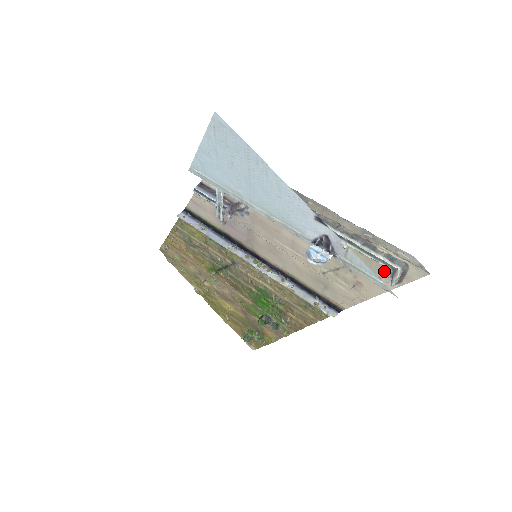
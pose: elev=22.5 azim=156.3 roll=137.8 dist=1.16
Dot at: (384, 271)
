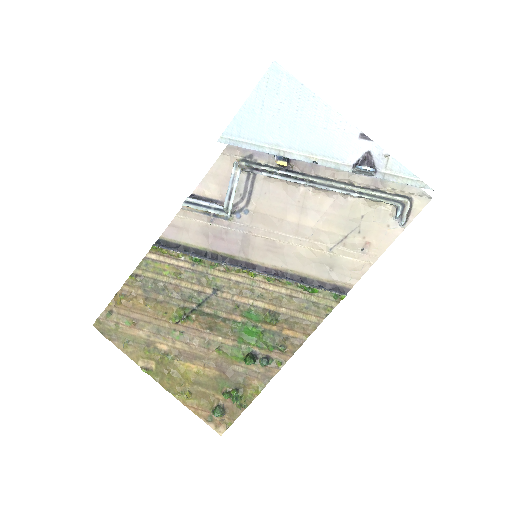
Dot at: (392, 216)
